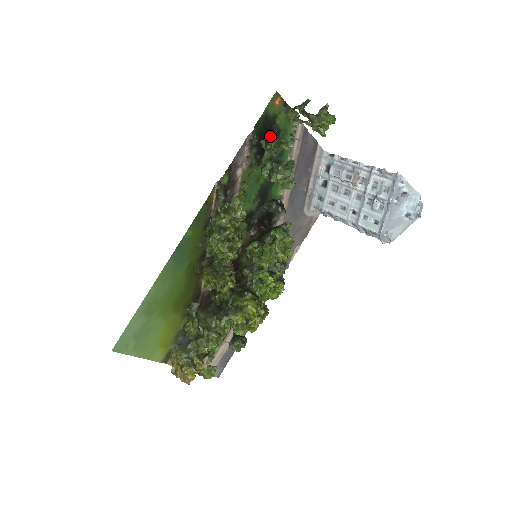
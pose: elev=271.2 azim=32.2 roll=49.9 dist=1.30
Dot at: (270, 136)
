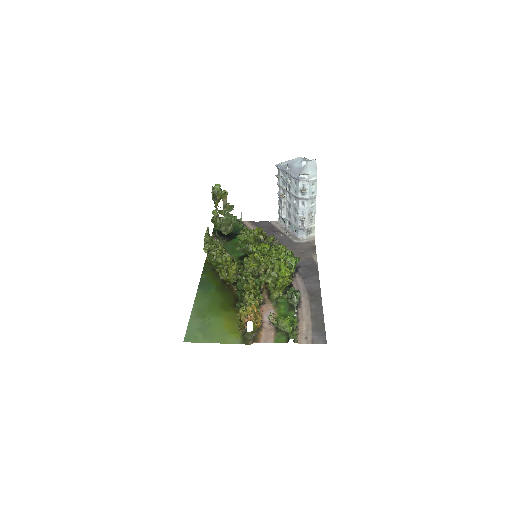
Dot at: (211, 220)
